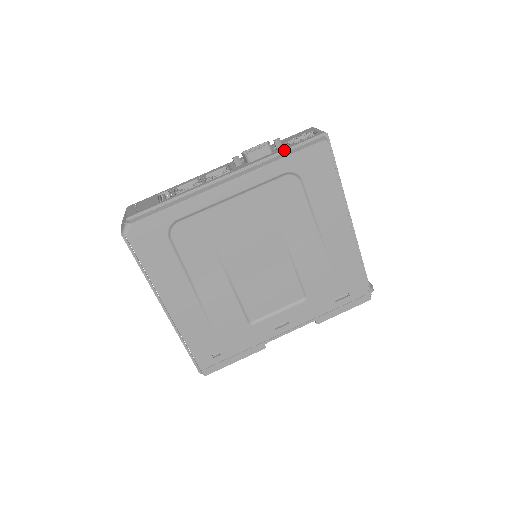
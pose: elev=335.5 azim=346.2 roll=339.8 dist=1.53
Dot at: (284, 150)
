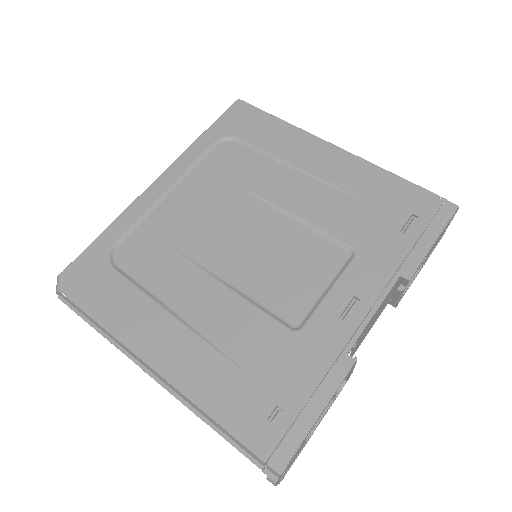
Dot at: occluded
